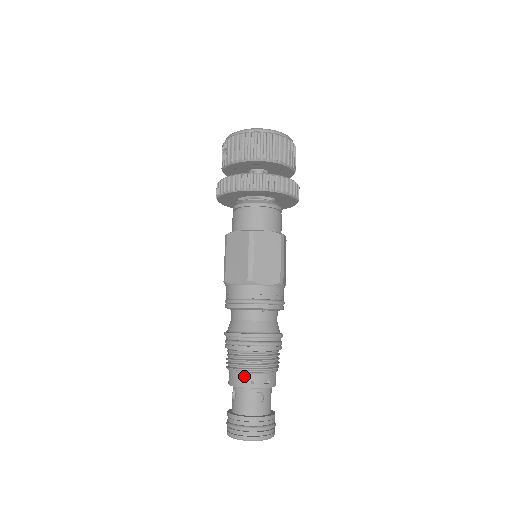
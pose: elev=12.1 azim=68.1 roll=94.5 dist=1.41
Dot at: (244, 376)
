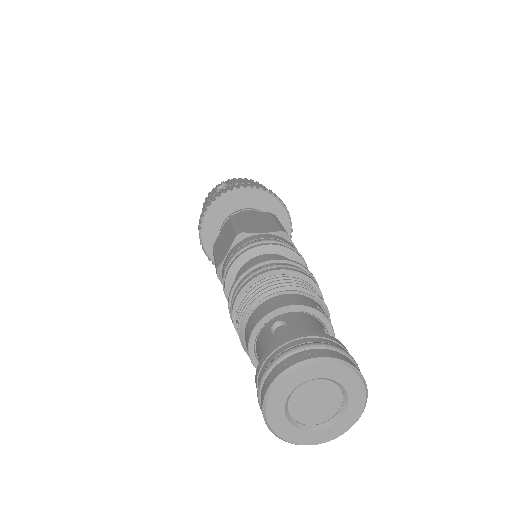
Dot at: (303, 297)
